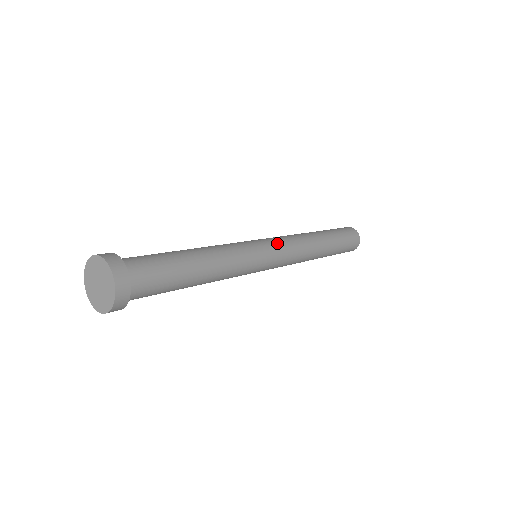
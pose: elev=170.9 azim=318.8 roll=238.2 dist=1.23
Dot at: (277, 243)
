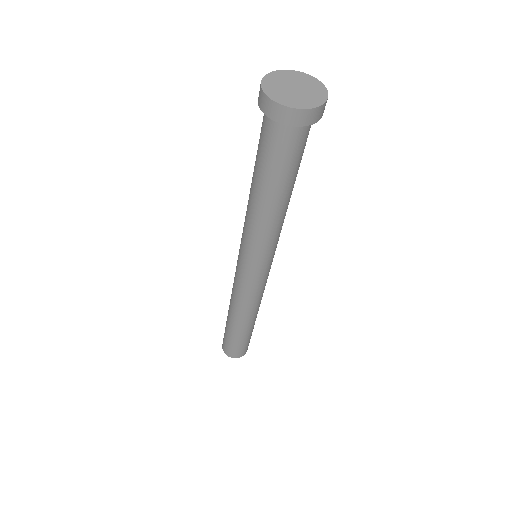
Dot at: occluded
